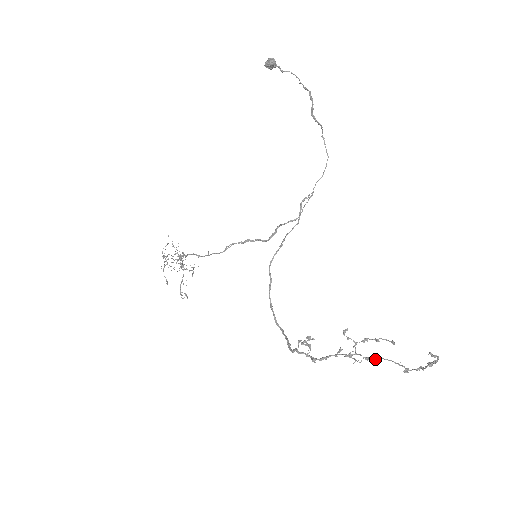
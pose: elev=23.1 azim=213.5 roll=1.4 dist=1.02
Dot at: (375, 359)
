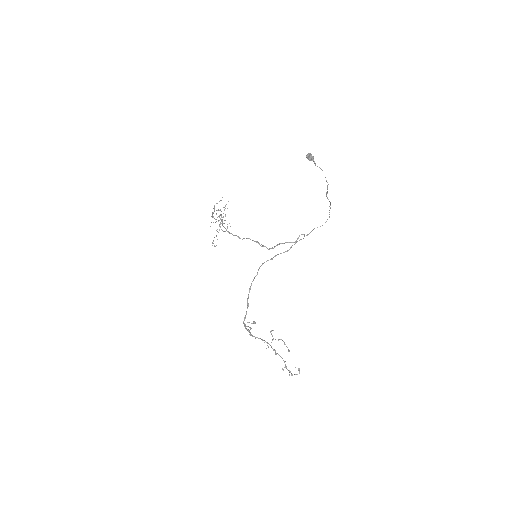
Dot at: (276, 353)
